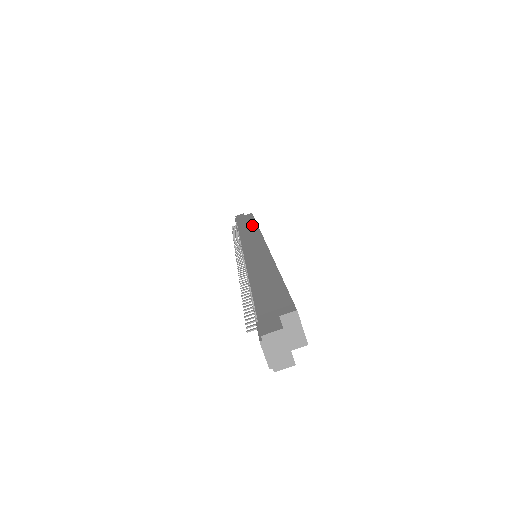
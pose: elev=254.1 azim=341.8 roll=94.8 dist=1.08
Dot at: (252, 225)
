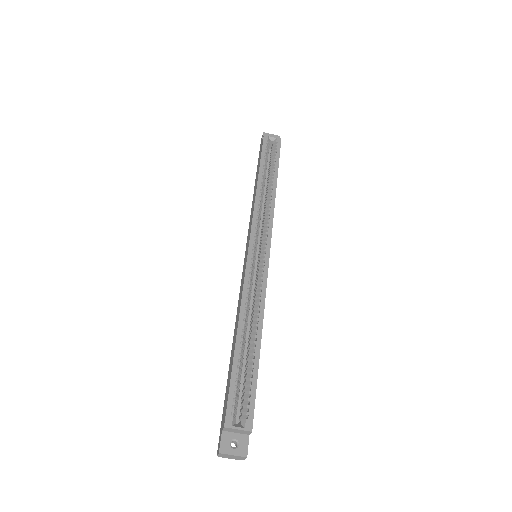
Dot at: (256, 185)
